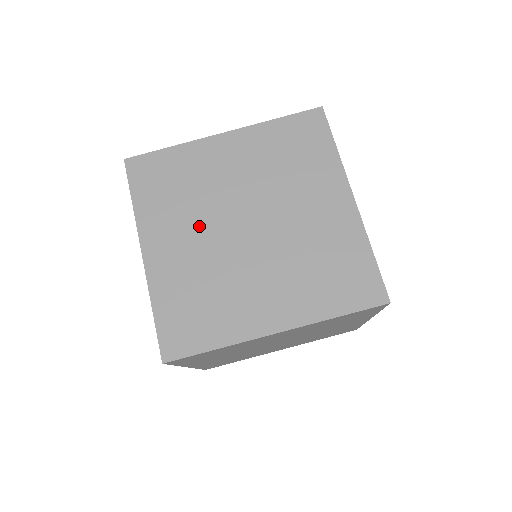
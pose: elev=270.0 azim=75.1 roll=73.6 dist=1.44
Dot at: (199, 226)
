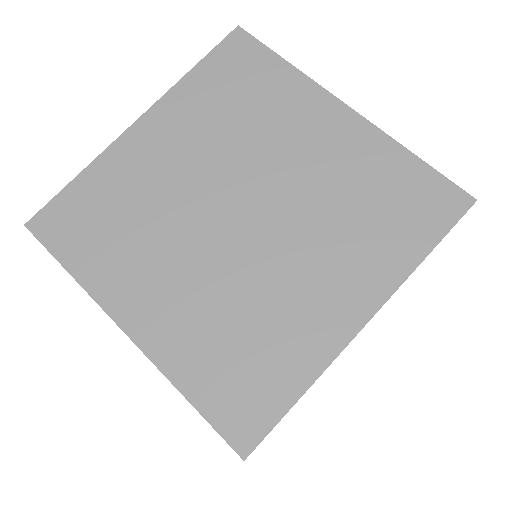
Dot at: (178, 250)
